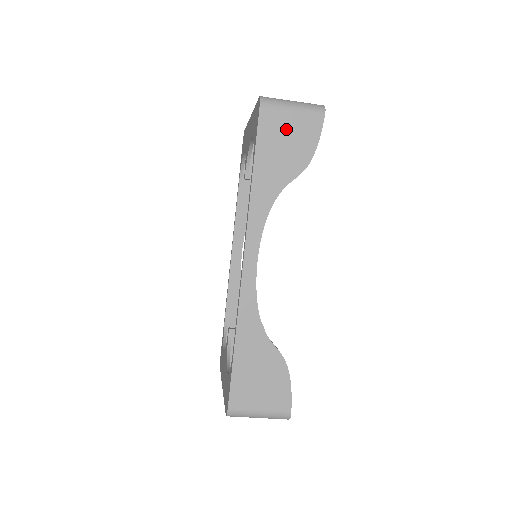
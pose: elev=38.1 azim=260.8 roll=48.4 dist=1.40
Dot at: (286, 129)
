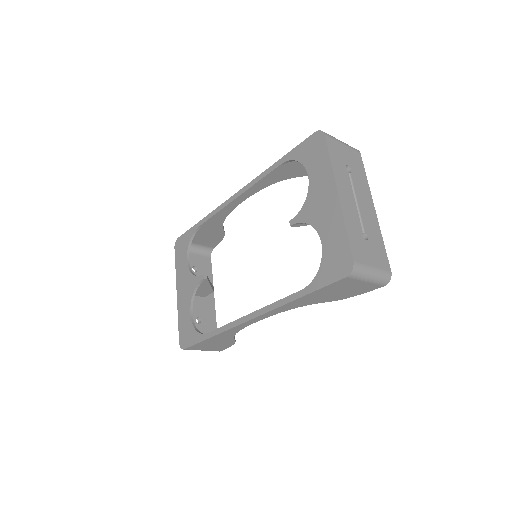
Dot at: (349, 287)
